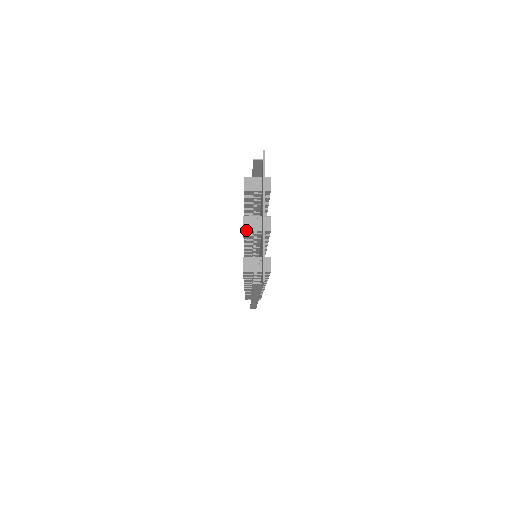
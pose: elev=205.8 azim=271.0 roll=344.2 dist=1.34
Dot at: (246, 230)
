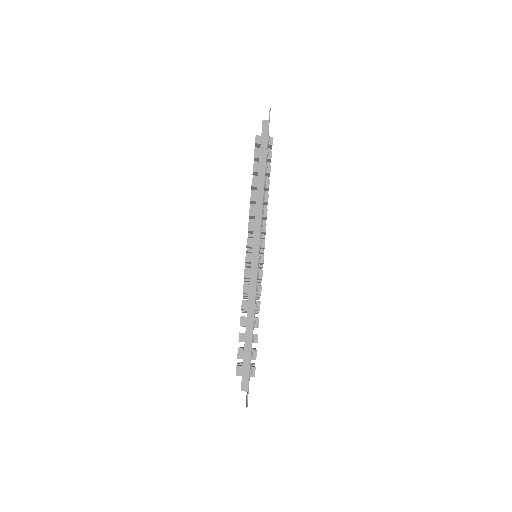
Dot at: occluded
